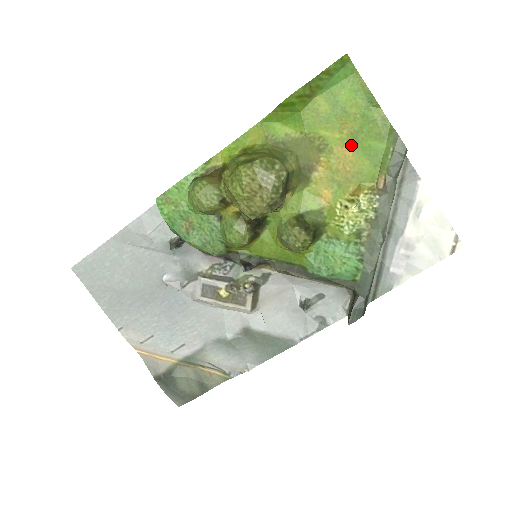
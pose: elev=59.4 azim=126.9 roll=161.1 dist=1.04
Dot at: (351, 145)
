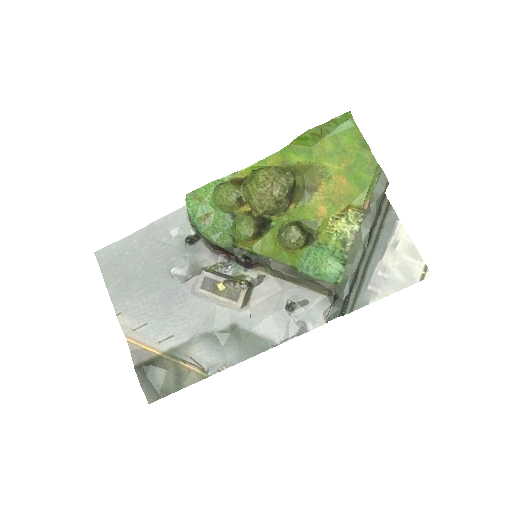
Dot at: (346, 175)
